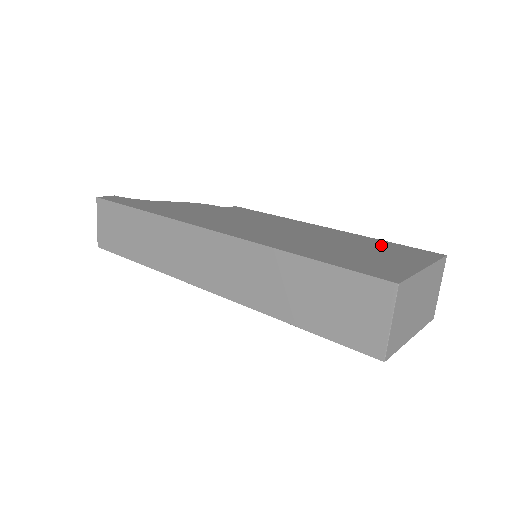
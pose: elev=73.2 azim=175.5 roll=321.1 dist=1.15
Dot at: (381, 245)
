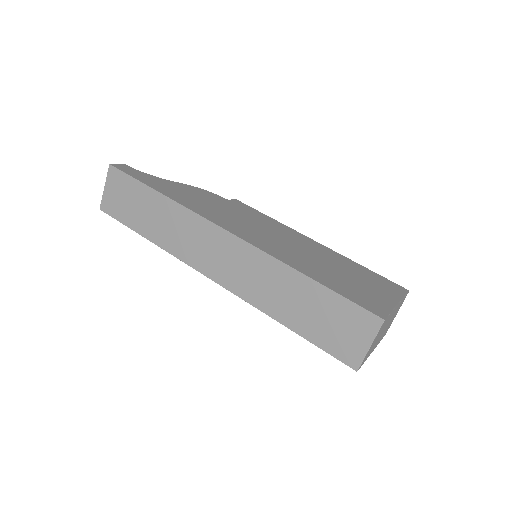
Dot at: (362, 272)
